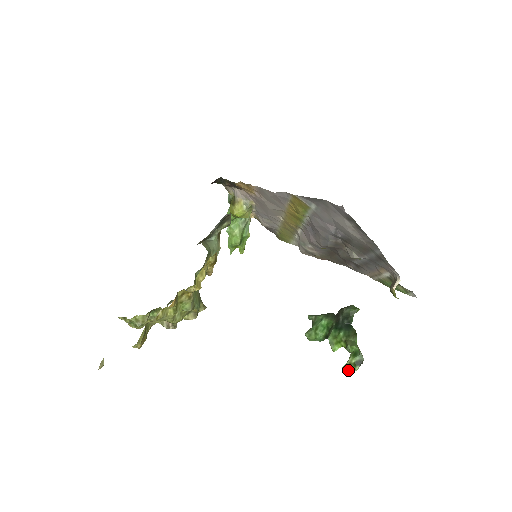
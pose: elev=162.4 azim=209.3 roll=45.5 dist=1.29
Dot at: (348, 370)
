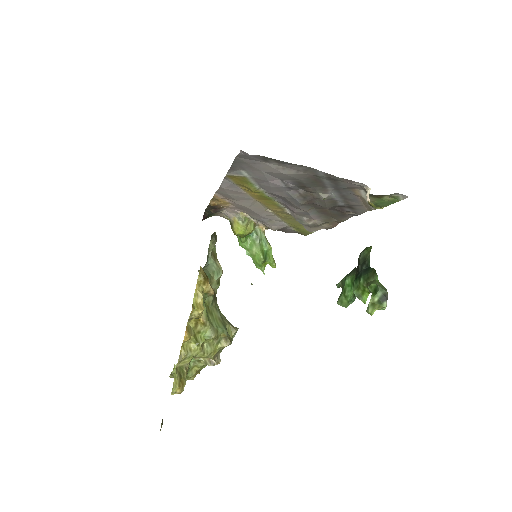
Dot at: (372, 311)
